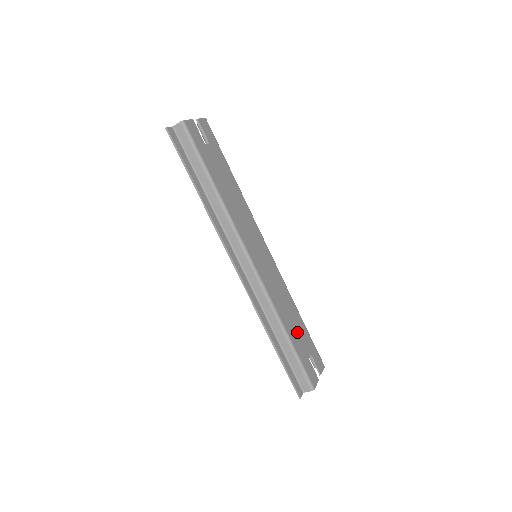
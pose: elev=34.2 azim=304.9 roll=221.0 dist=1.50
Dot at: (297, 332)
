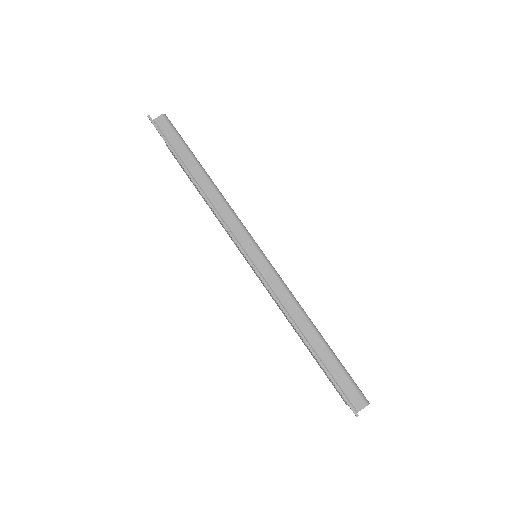
Dot at: occluded
